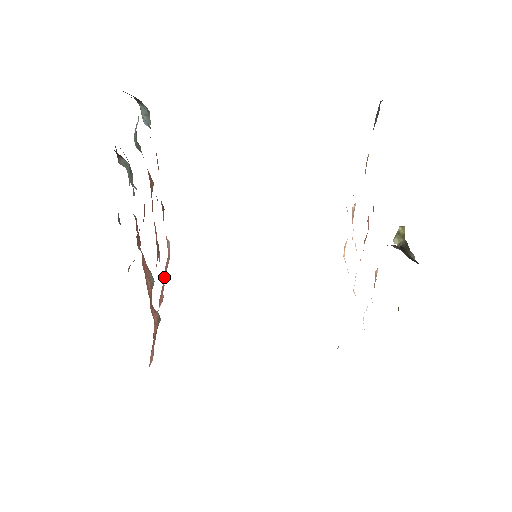
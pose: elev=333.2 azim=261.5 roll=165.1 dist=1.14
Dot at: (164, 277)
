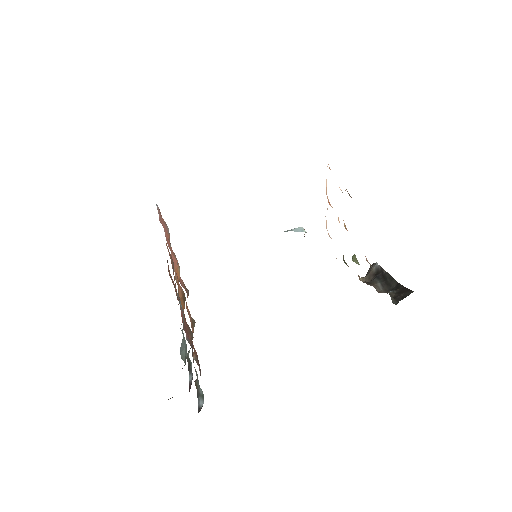
Dot at: (167, 237)
